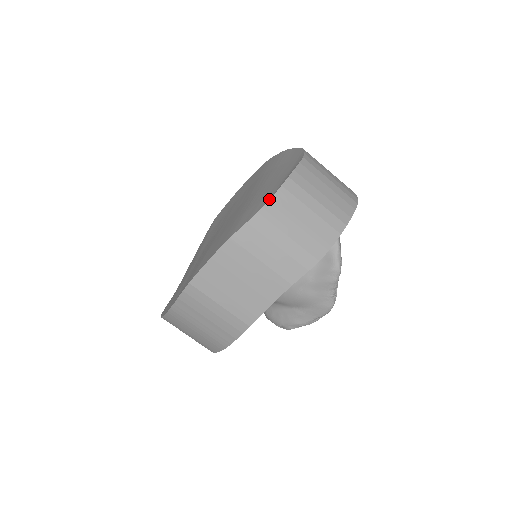
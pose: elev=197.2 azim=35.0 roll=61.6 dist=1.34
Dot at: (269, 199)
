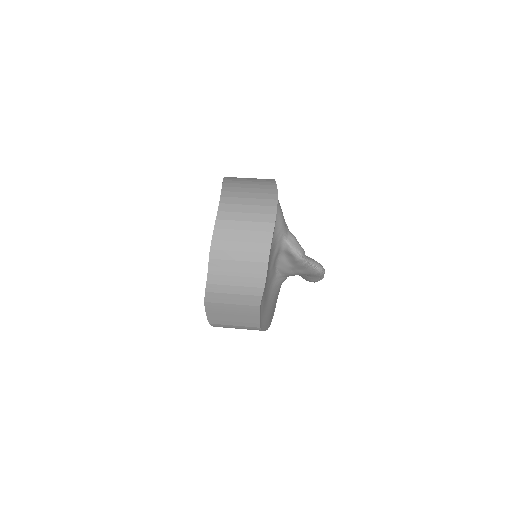
Dot at: occluded
